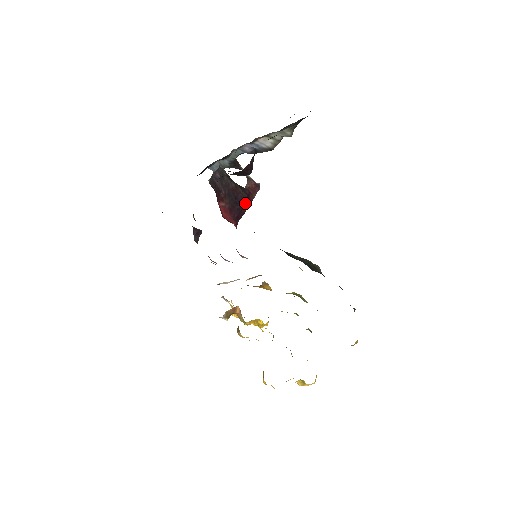
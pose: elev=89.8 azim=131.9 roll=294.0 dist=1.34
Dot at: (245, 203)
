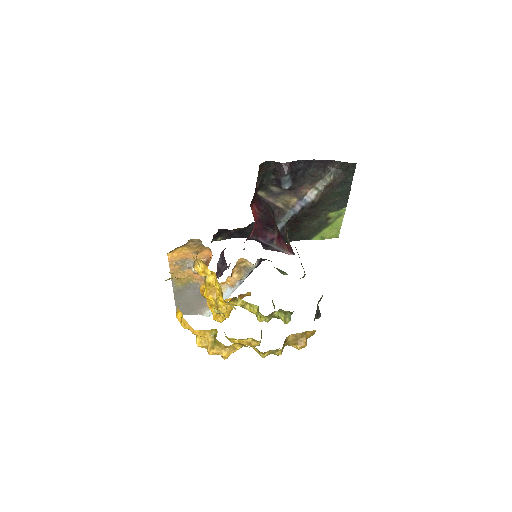
Dot at: (274, 230)
